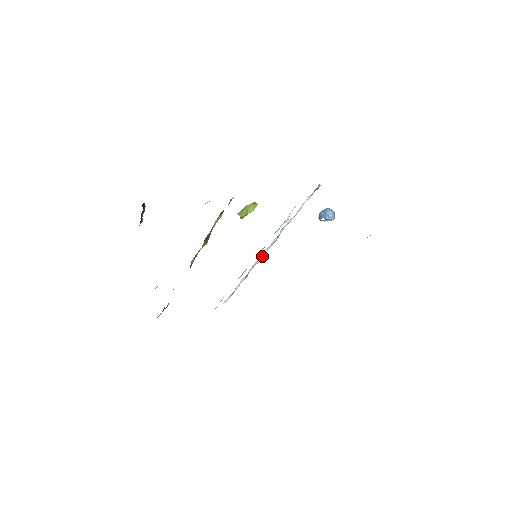
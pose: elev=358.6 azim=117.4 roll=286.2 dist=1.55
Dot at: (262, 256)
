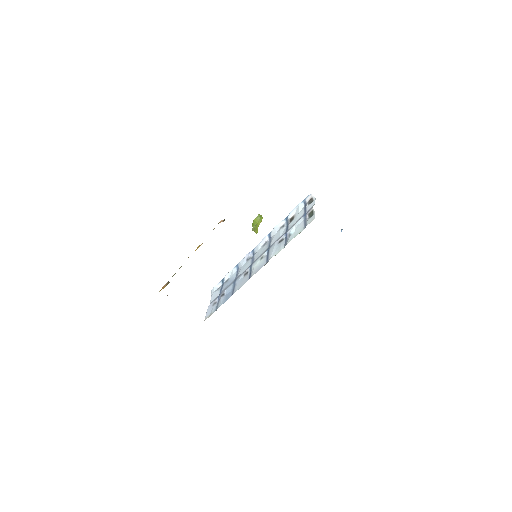
Dot at: (254, 251)
